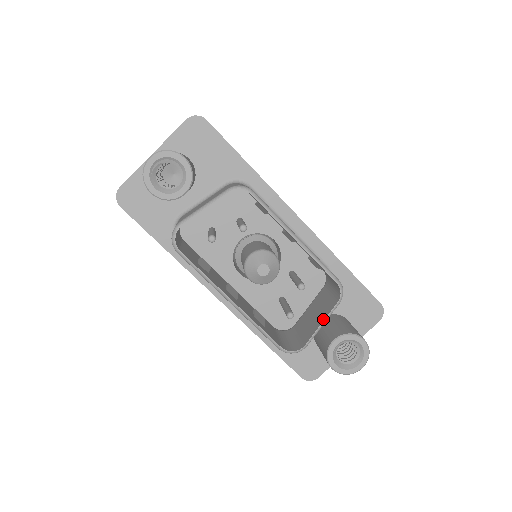
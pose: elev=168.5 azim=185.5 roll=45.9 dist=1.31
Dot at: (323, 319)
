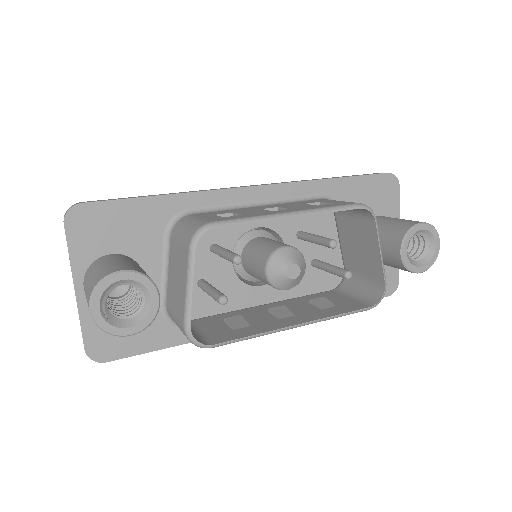
Dot at: (377, 248)
